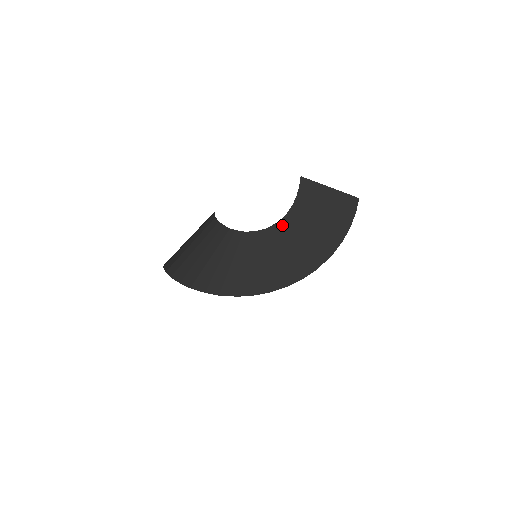
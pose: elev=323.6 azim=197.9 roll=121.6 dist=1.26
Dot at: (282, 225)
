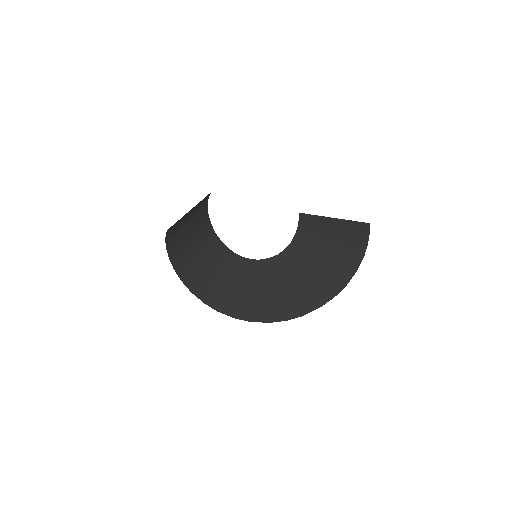
Dot at: (292, 249)
